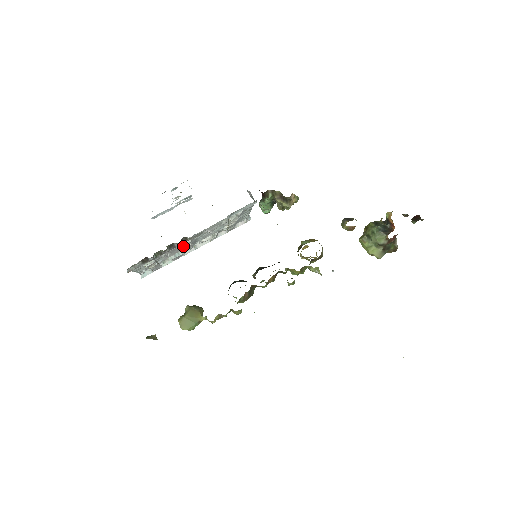
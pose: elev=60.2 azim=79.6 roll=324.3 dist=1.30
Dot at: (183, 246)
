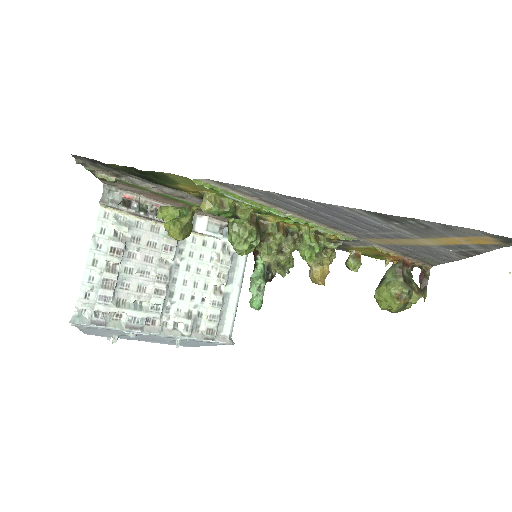
Dot at: (165, 247)
